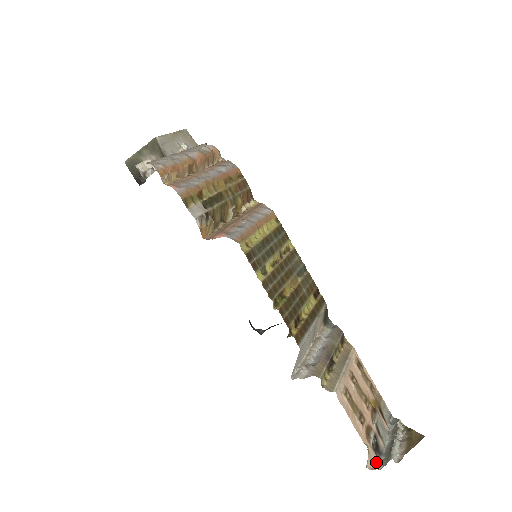
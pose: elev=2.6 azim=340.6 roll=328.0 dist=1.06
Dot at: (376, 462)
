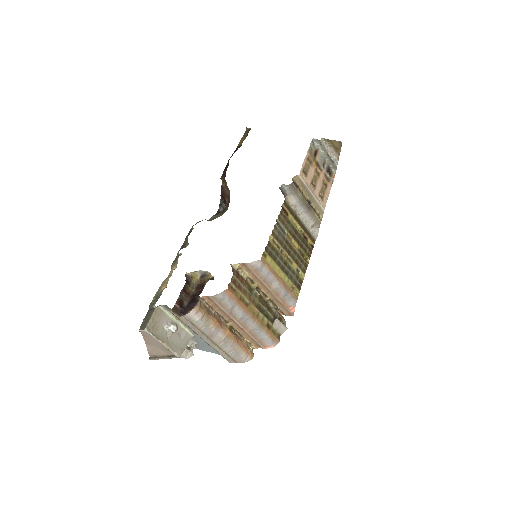
Dot at: (334, 175)
